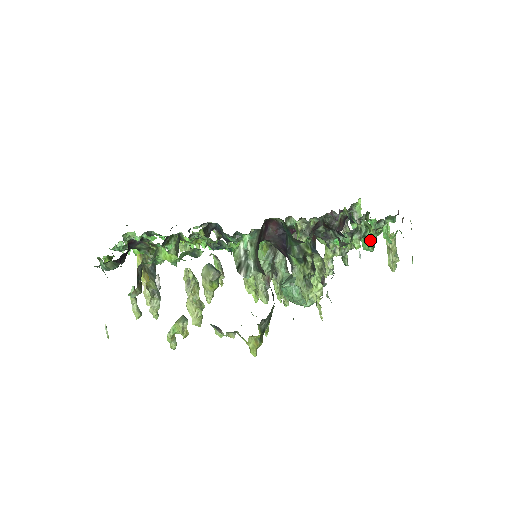
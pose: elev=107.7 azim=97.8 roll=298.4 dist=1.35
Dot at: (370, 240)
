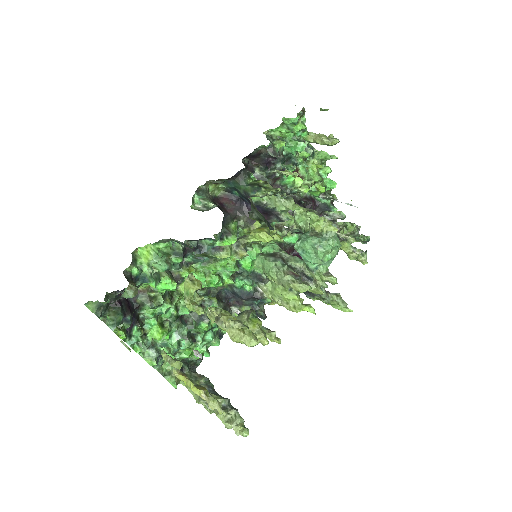
Dot at: (292, 140)
